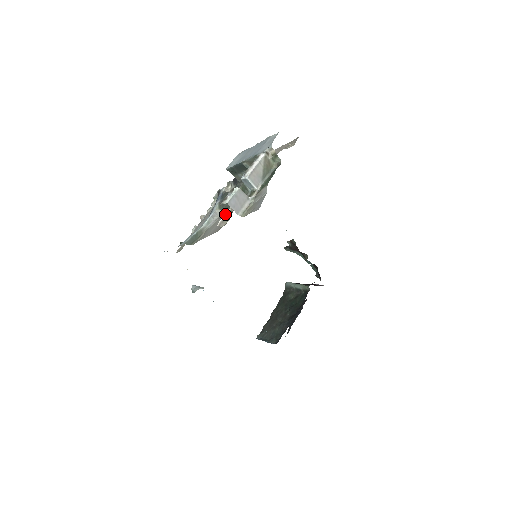
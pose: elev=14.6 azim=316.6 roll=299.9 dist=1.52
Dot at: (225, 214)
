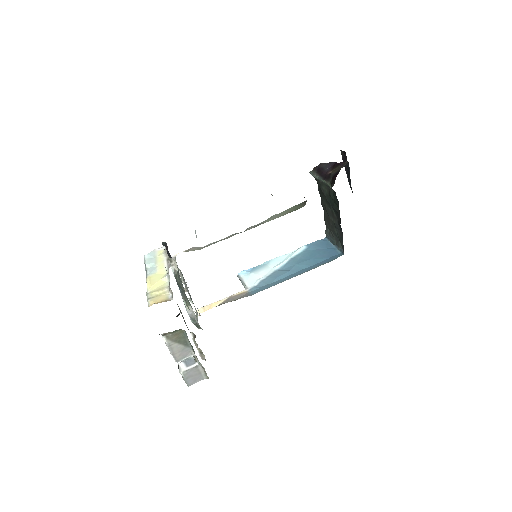
Dot at: occluded
